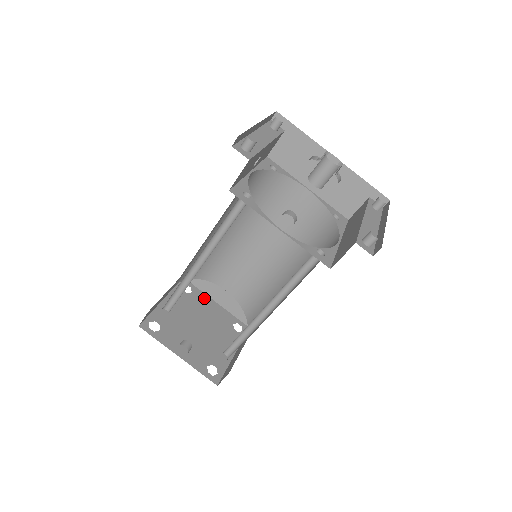
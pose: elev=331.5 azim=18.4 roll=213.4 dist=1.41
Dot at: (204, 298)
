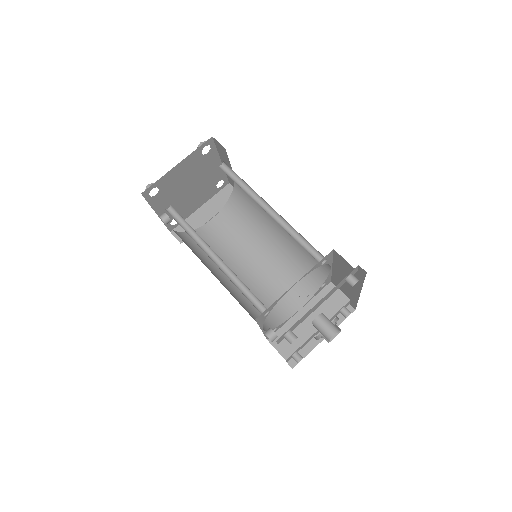
Dot at: (214, 158)
